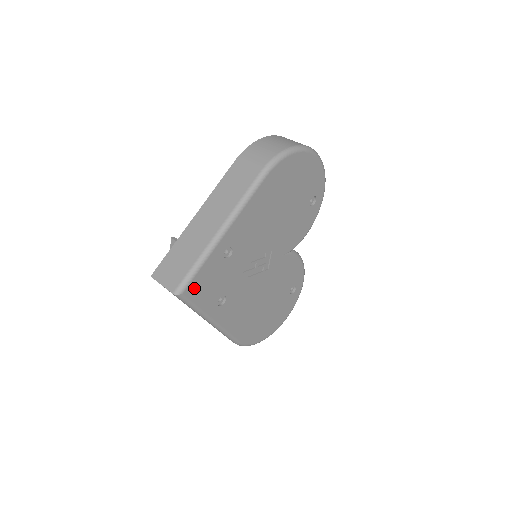
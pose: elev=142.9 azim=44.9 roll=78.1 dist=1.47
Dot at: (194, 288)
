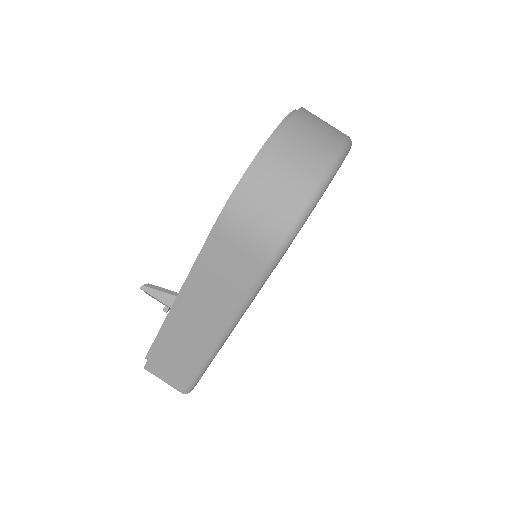
Dot at: occluded
